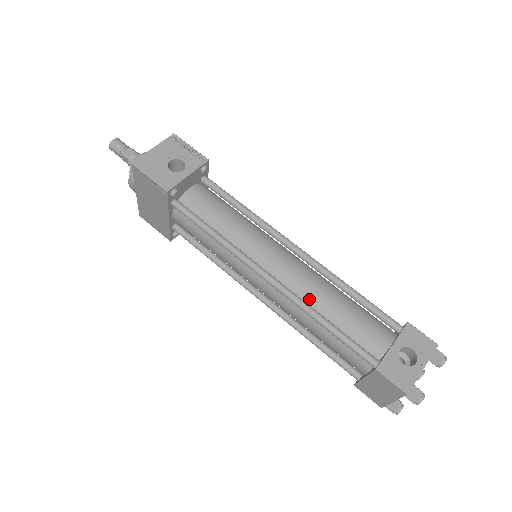
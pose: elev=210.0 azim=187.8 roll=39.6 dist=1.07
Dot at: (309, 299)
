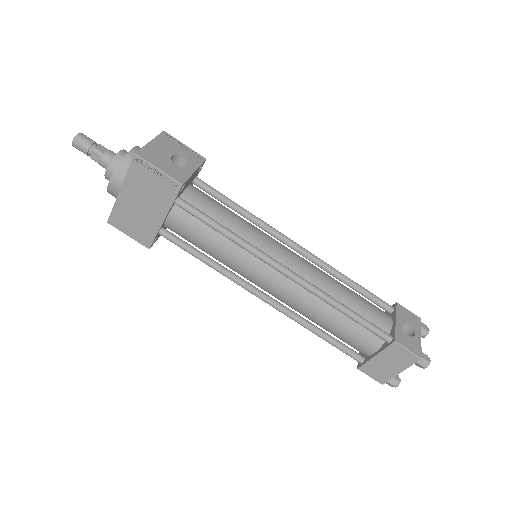
Dot at: (323, 289)
